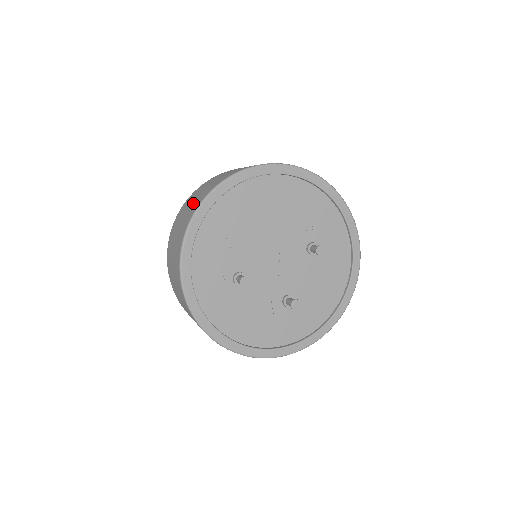
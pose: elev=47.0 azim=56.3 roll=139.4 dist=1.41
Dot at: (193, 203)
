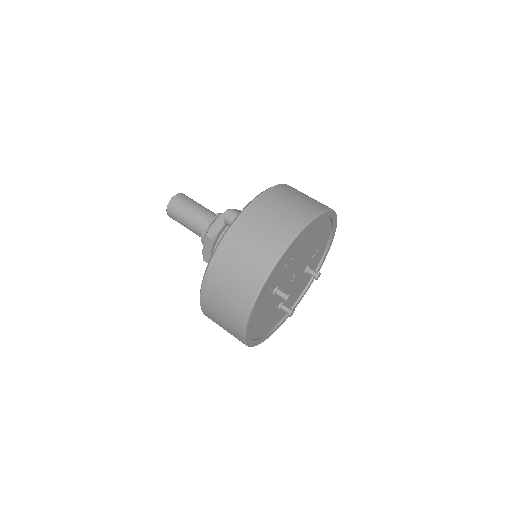
Dot at: (278, 223)
